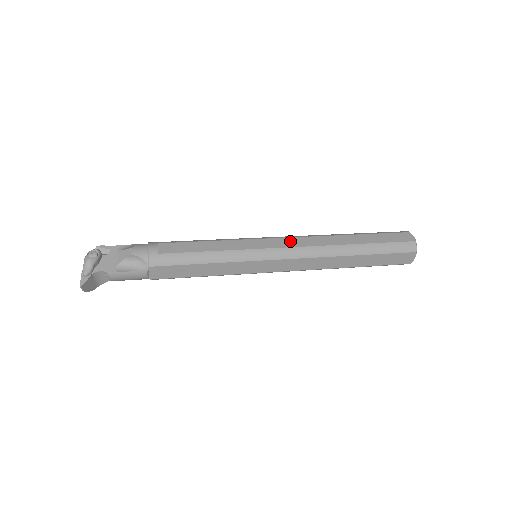
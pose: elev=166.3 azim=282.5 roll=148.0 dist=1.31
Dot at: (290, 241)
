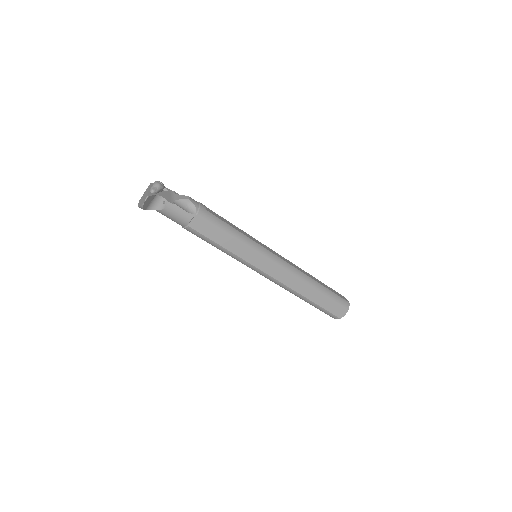
Dot at: (282, 257)
